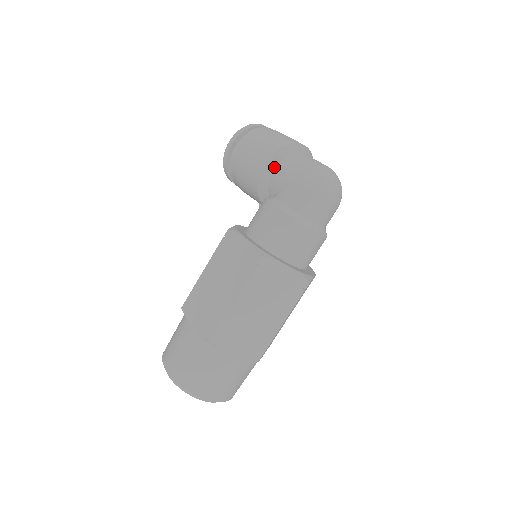
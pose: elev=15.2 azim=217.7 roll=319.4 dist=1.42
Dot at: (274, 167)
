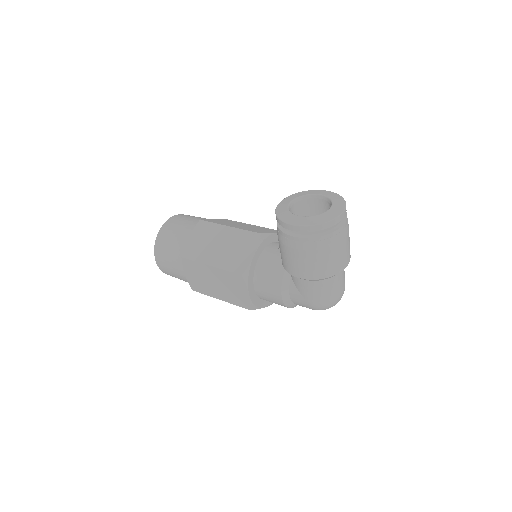
Dot at: (305, 280)
